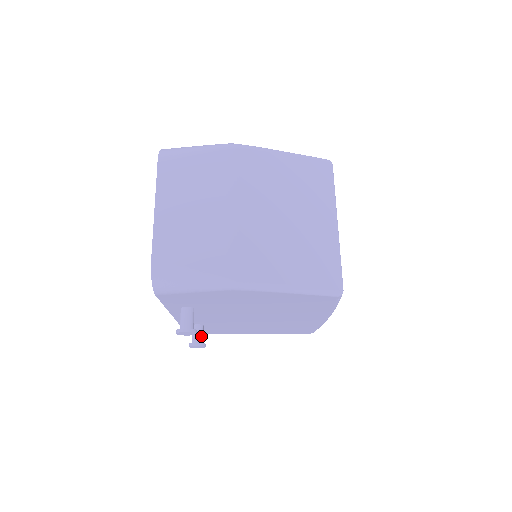
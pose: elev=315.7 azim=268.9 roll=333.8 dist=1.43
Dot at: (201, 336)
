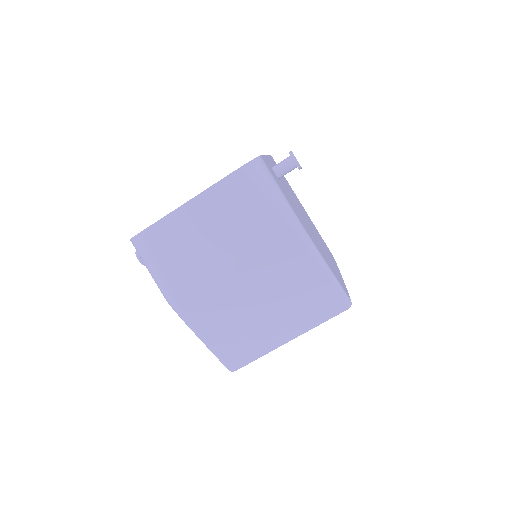
Dot at: occluded
